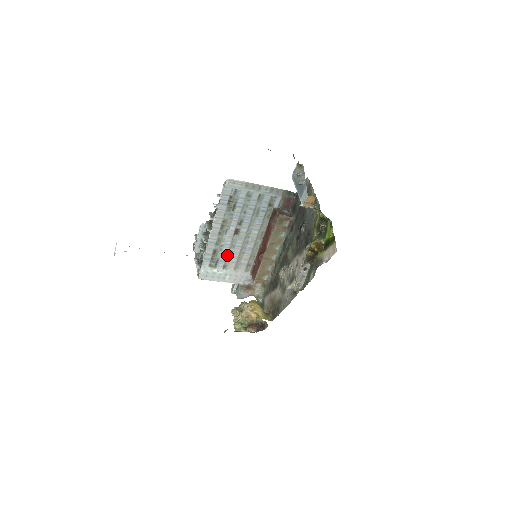
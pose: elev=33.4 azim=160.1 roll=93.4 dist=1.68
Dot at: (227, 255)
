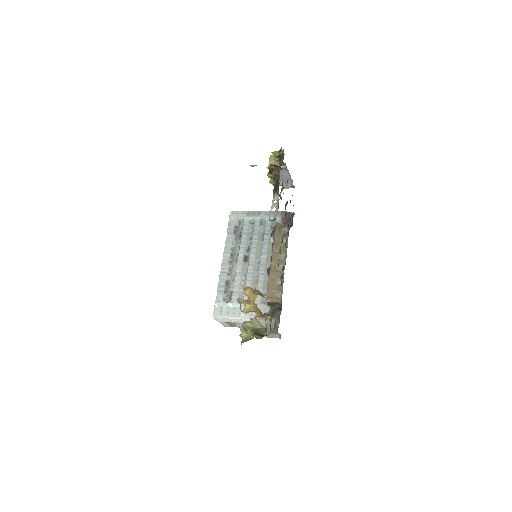
Dot at: (240, 286)
